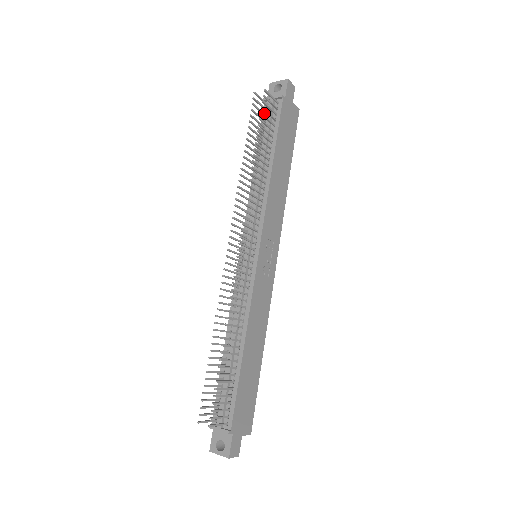
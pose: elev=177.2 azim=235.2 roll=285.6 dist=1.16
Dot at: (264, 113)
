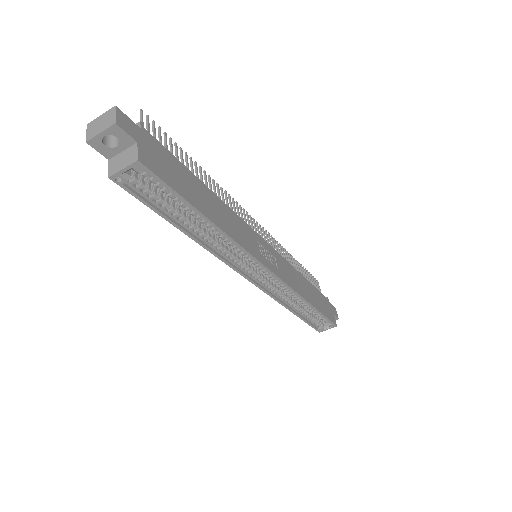
Dot at: occluded
